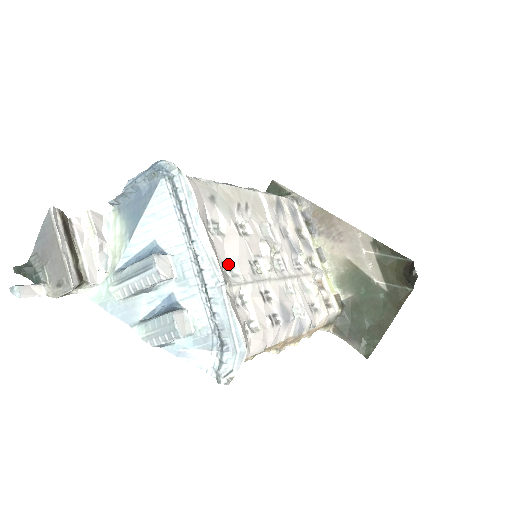
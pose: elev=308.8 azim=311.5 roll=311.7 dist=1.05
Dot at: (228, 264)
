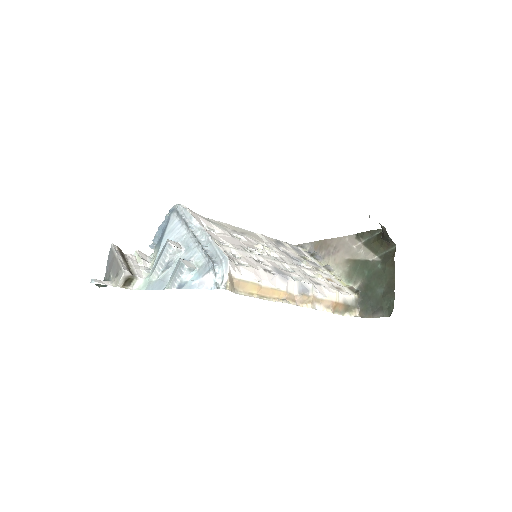
Dot at: (222, 243)
